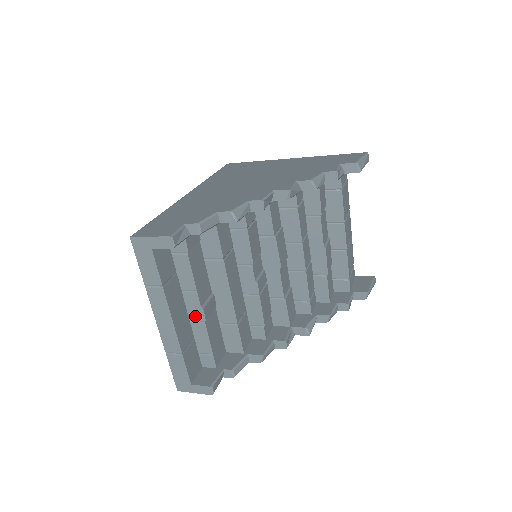
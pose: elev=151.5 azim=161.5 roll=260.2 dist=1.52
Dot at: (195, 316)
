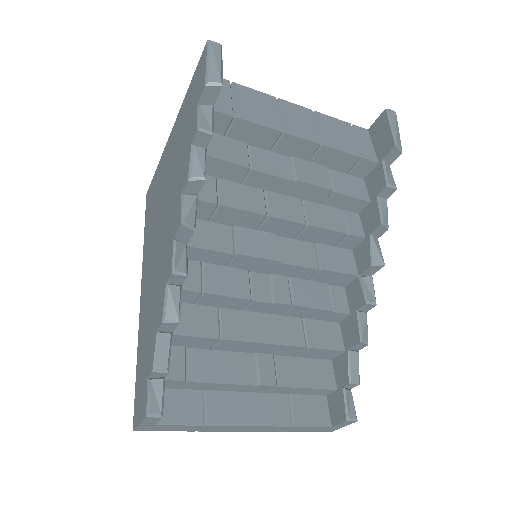
Dot at: (265, 390)
